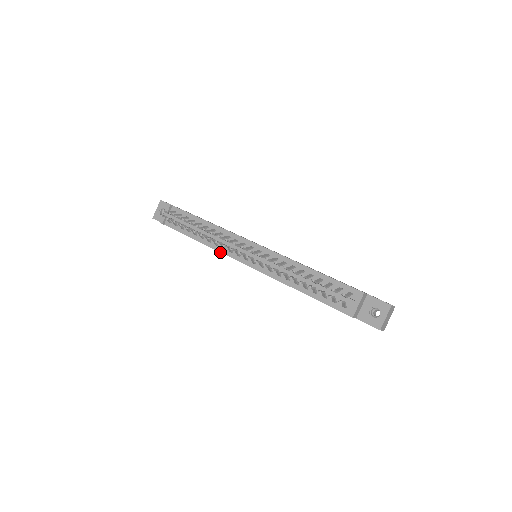
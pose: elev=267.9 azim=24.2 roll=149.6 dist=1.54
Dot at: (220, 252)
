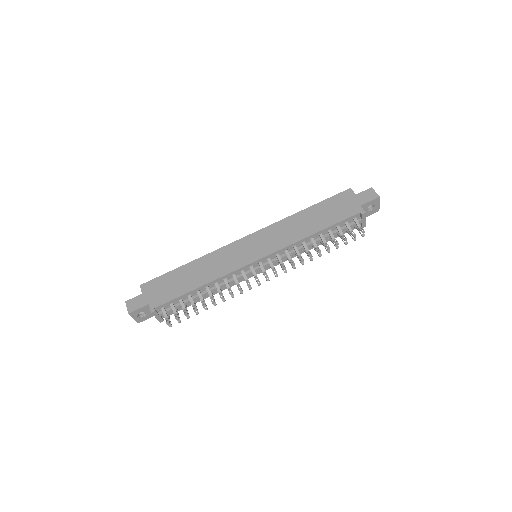
Dot at: occluded
